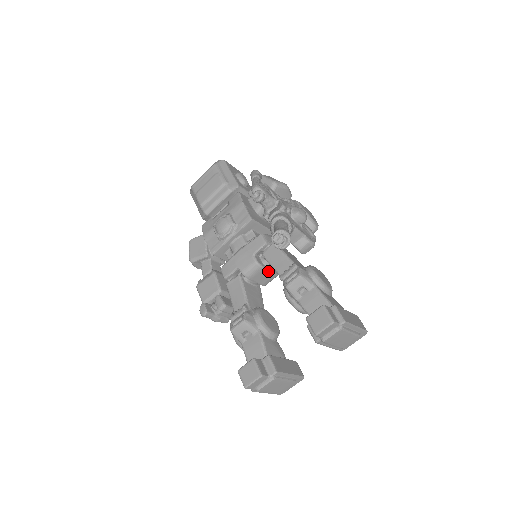
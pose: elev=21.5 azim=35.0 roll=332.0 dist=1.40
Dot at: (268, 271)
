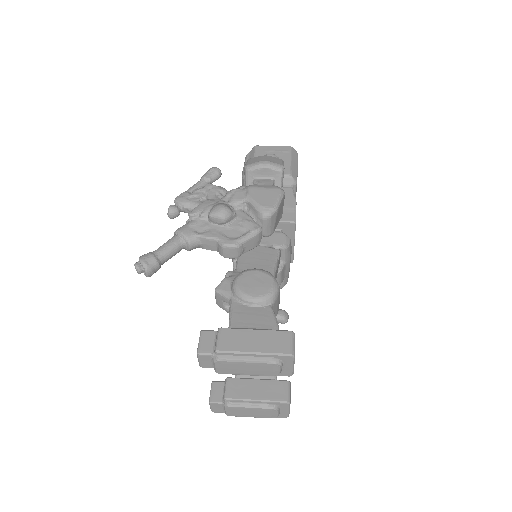
Dot at: occluded
